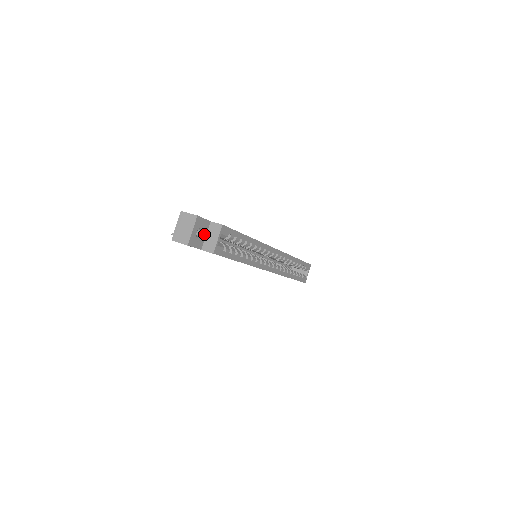
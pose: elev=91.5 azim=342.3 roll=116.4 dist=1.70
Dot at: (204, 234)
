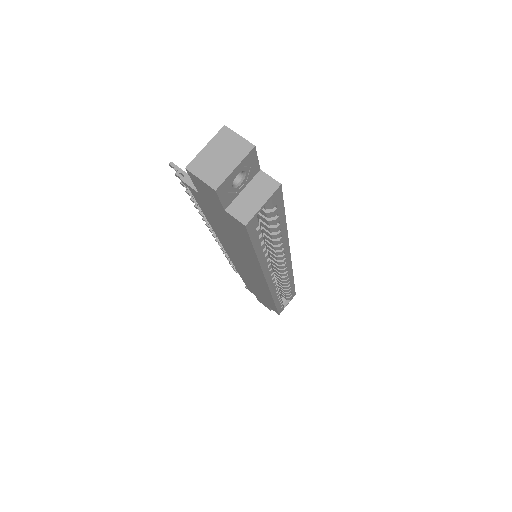
Dot at: (242, 185)
